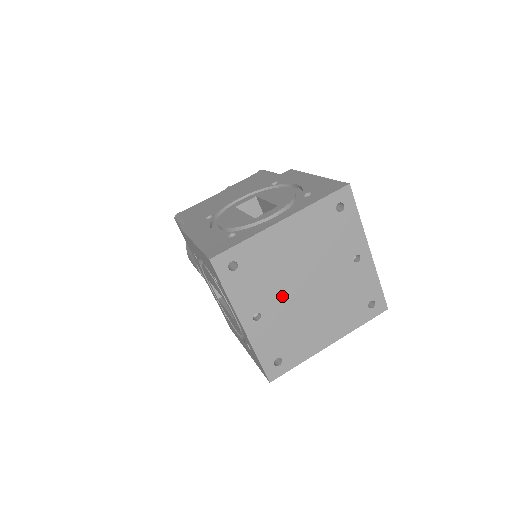
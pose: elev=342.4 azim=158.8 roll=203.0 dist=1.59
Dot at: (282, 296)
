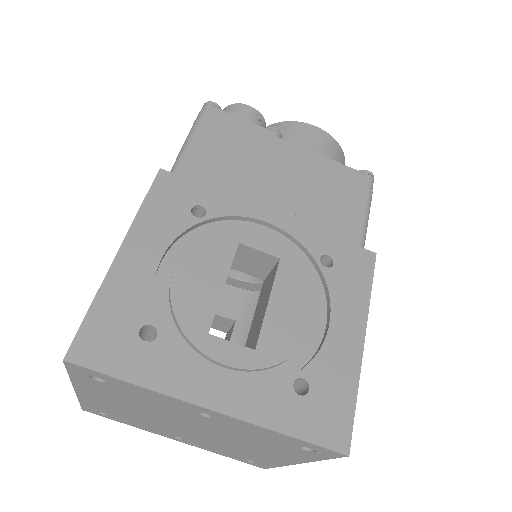
Dot at: (176, 430)
